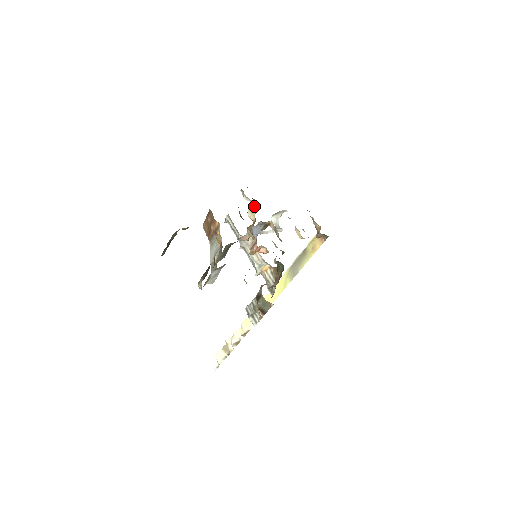
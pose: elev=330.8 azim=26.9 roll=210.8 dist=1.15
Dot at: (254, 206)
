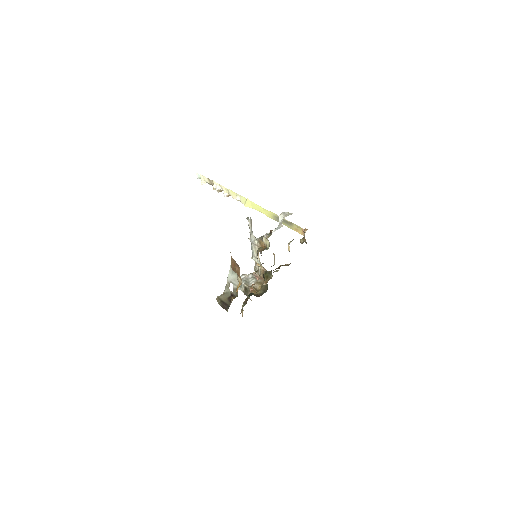
Dot at: (269, 244)
